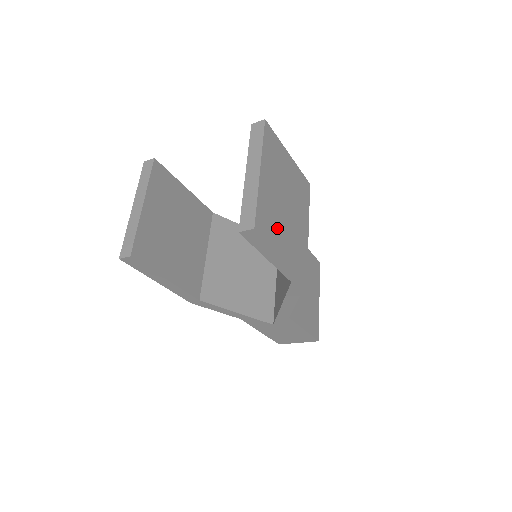
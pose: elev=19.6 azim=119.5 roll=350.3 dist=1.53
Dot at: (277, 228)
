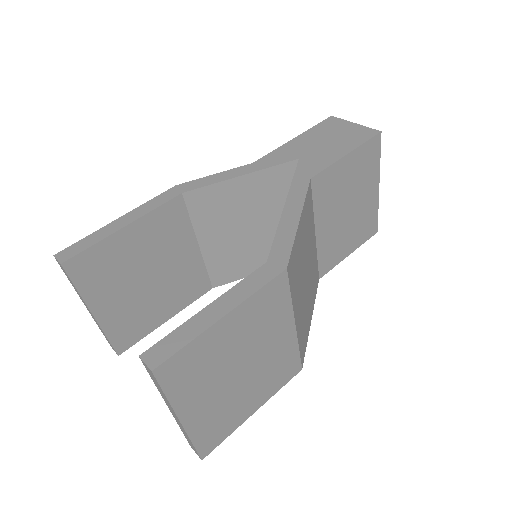
Dot at: (235, 411)
